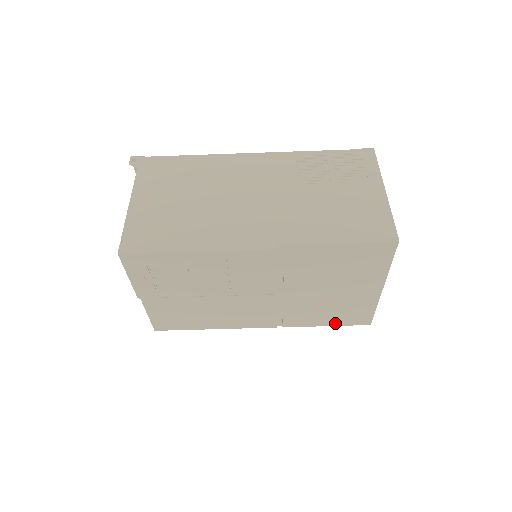
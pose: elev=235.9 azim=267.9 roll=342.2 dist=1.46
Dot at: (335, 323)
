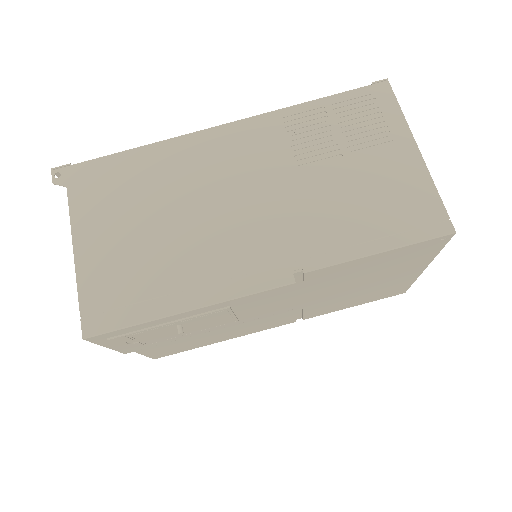
Dot at: (364, 302)
